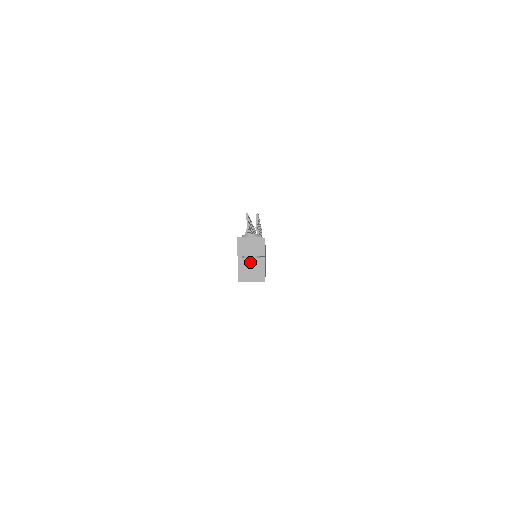
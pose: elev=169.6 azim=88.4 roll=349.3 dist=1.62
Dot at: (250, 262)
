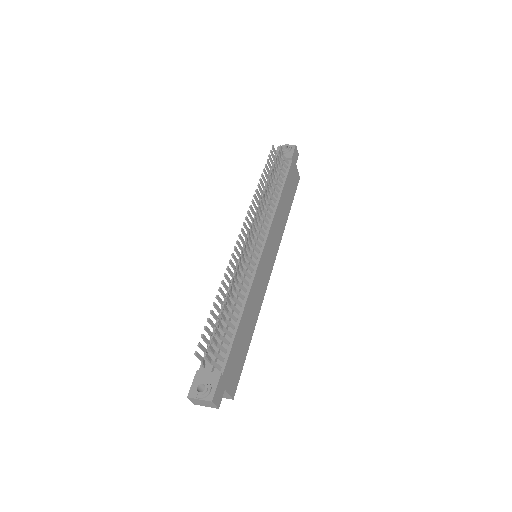
Dot at: occluded
